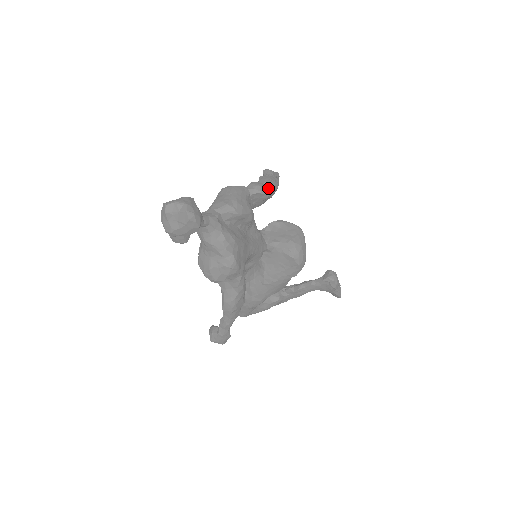
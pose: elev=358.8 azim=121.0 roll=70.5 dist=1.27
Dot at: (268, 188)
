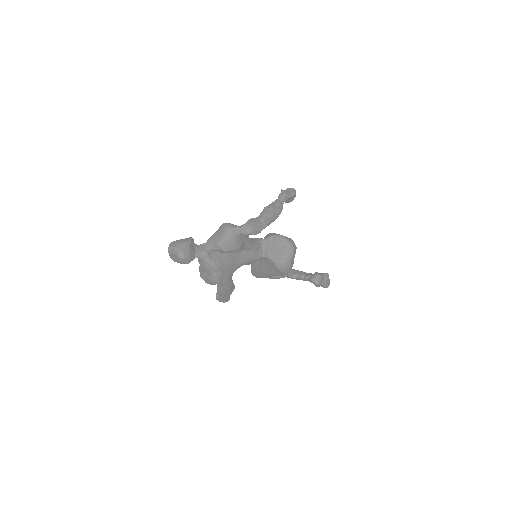
Dot at: (260, 226)
